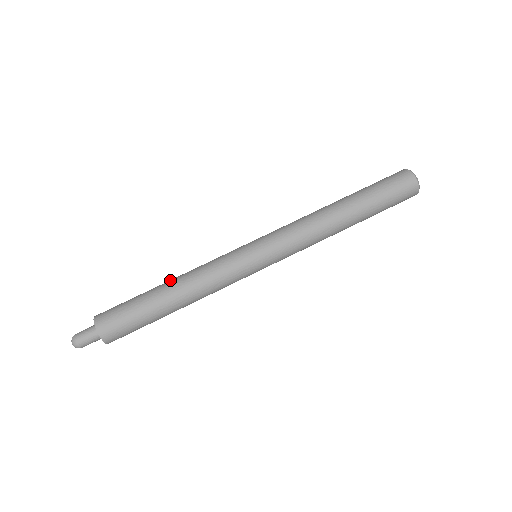
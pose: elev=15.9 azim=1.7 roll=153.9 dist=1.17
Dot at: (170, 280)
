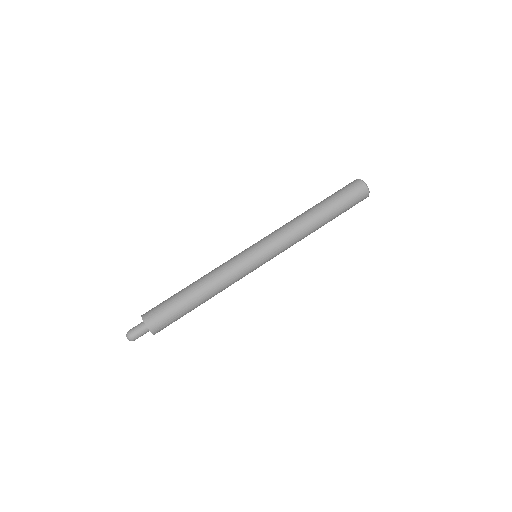
Dot at: (195, 281)
